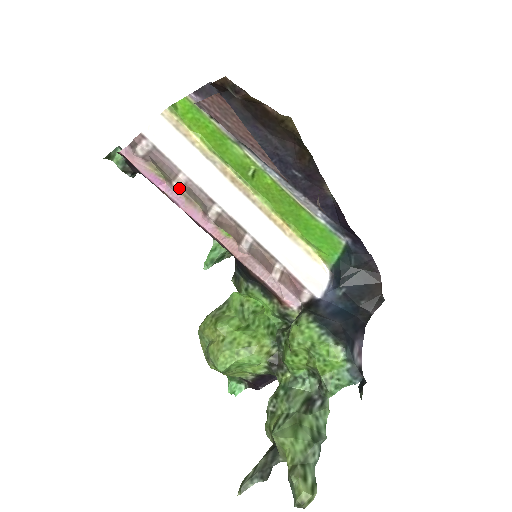
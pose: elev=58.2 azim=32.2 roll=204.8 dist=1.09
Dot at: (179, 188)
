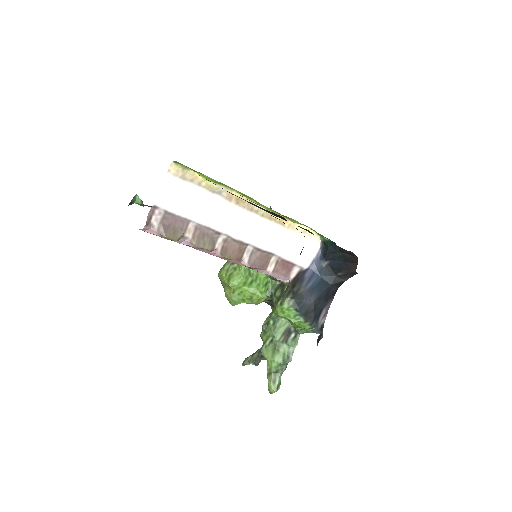
Dot at: (190, 238)
